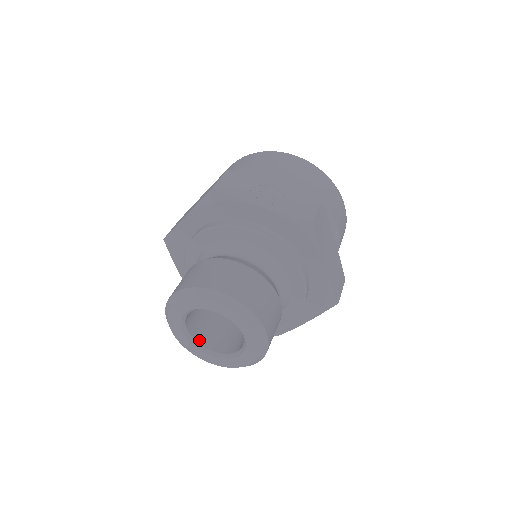
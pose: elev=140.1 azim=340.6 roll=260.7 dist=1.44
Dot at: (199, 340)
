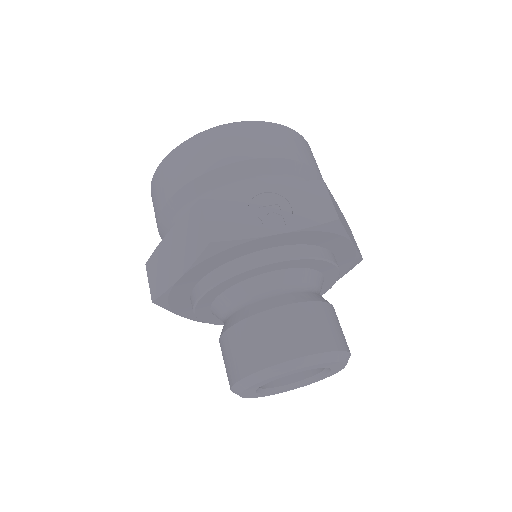
Dot at: (270, 384)
